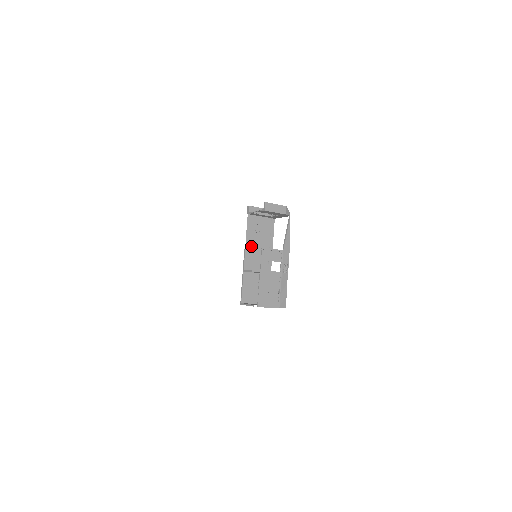
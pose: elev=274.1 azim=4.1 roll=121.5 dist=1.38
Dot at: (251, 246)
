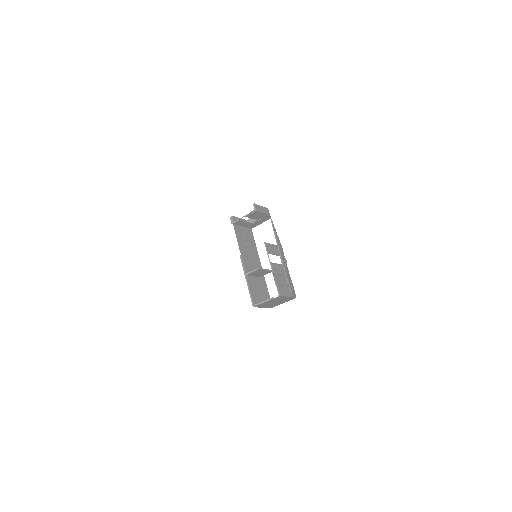
Dot at: (244, 252)
